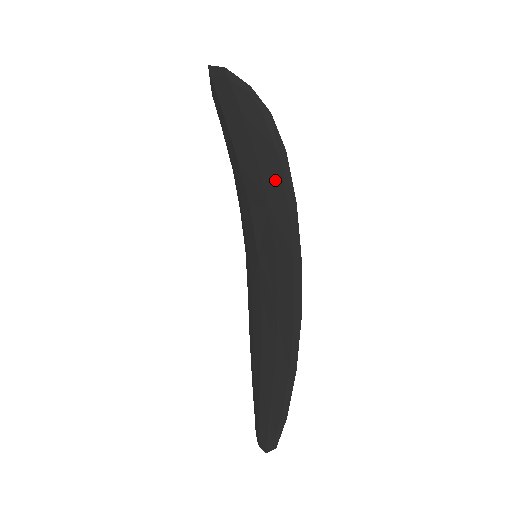
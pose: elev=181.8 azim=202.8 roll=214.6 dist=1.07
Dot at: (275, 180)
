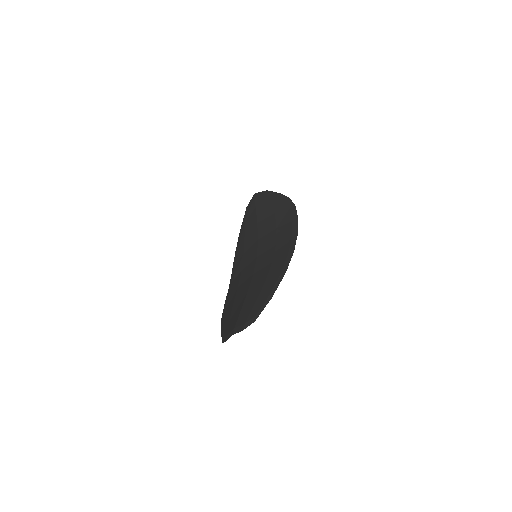
Dot at: (285, 217)
